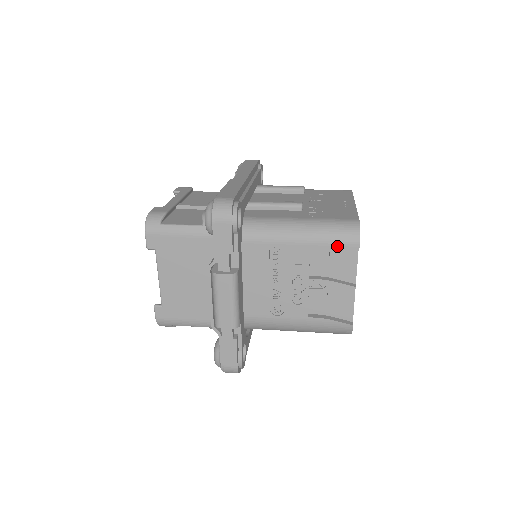
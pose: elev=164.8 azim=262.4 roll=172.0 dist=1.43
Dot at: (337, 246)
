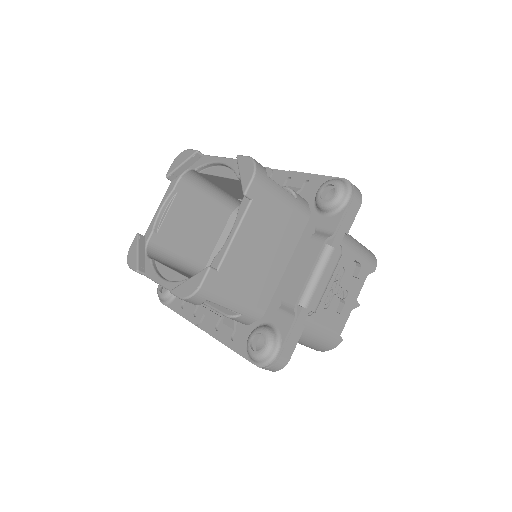
Dot at: (367, 264)
